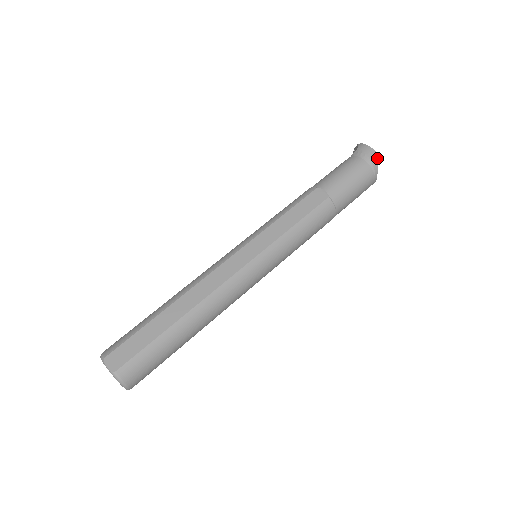
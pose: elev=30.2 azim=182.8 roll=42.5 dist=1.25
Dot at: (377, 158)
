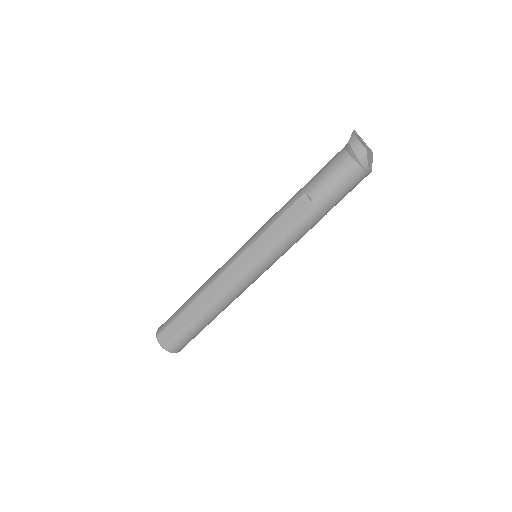
Dot at: (366, 155)
